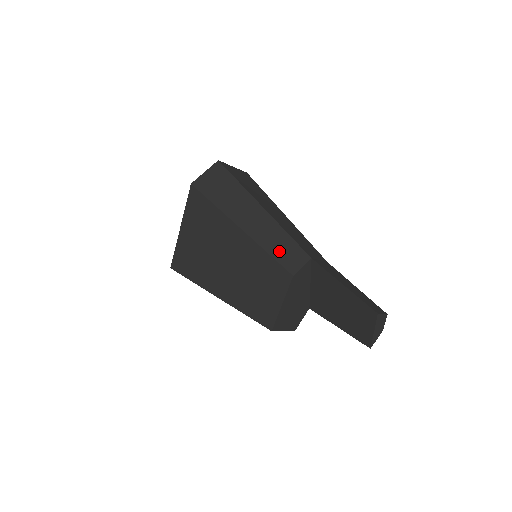
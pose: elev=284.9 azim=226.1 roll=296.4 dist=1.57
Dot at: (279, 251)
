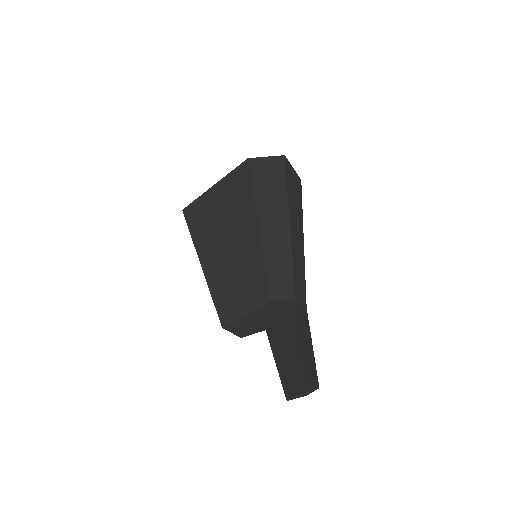
Dot at: (275, 272)
